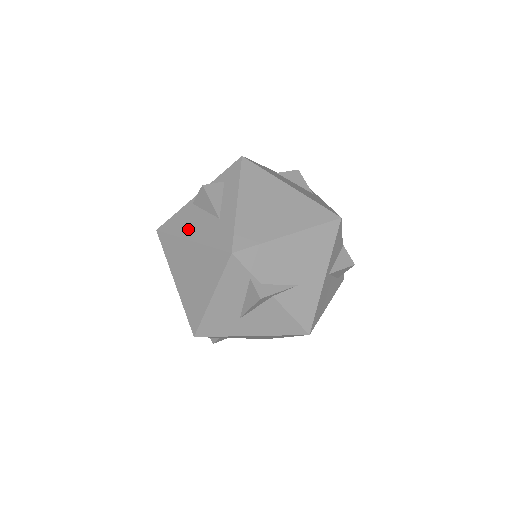
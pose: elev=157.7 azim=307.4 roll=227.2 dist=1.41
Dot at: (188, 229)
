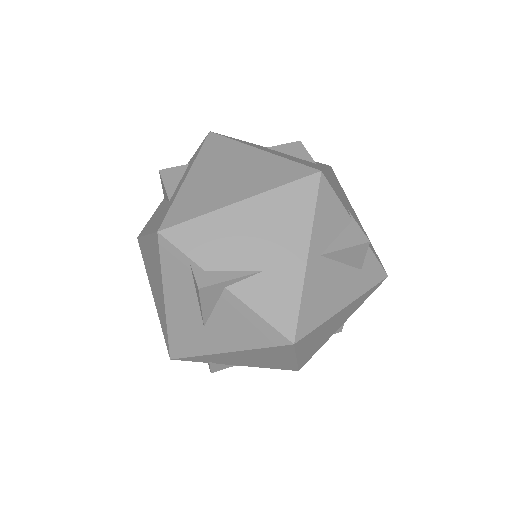
Dot at: (150, 225)
